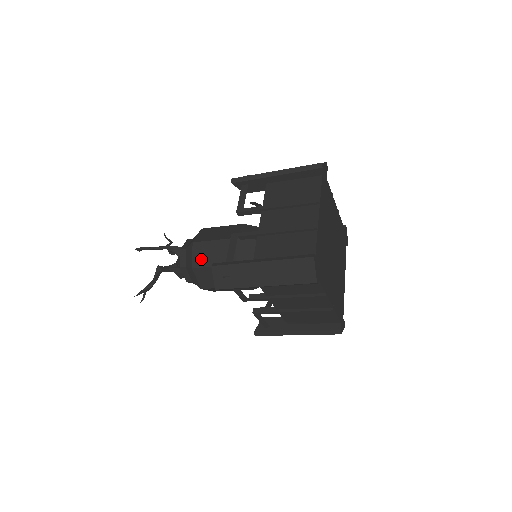
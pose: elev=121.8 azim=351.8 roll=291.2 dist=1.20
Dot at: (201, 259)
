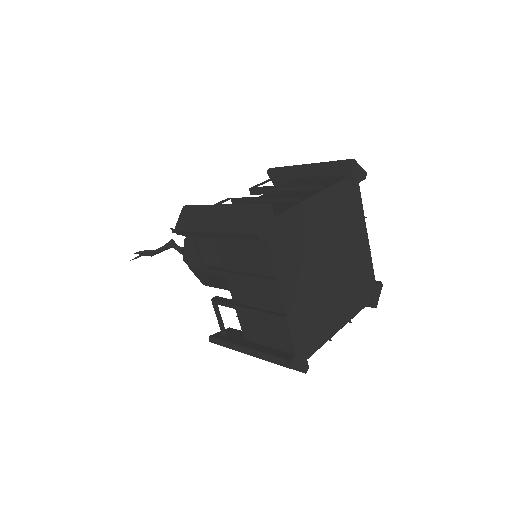
Dot at: occluded
